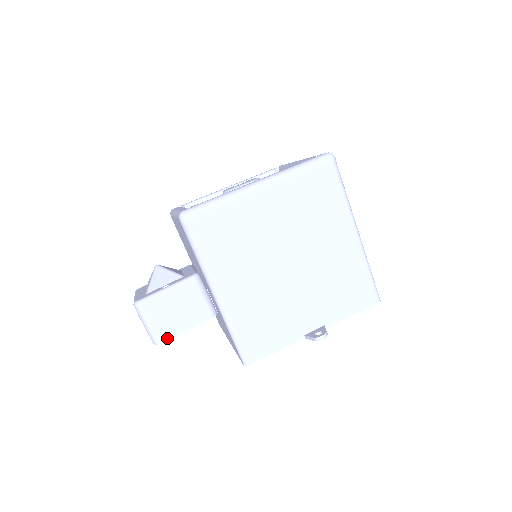
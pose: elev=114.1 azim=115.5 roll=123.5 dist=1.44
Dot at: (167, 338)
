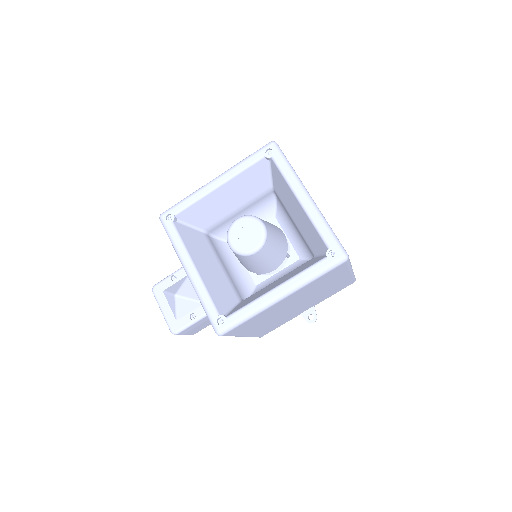
Dot at: occluded
